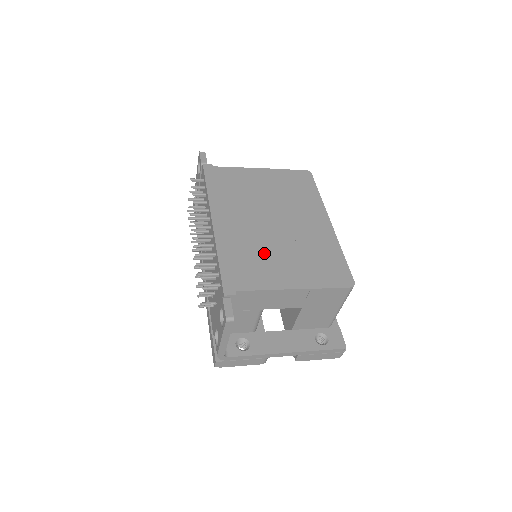
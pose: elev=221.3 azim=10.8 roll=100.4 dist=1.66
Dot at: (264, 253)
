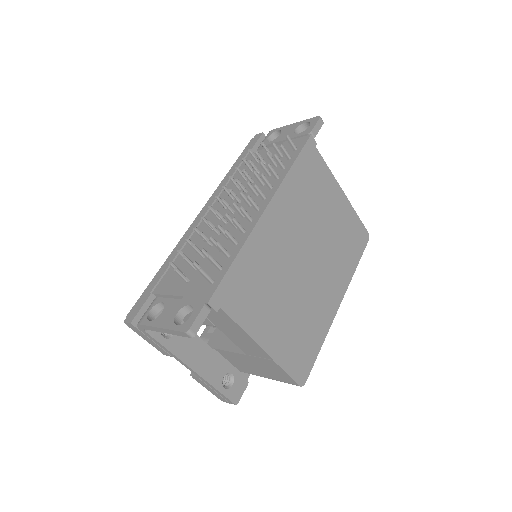
Dot at: (273, 288)
